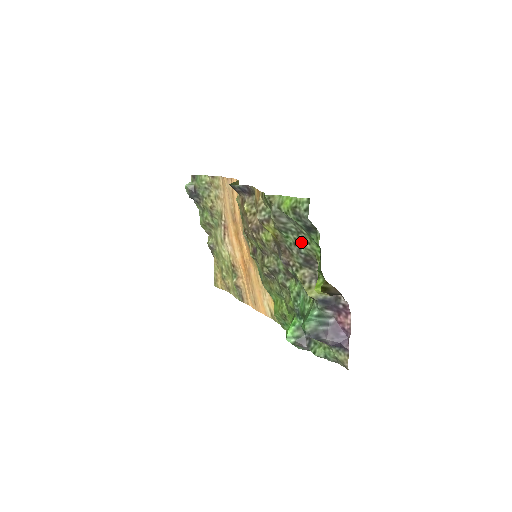
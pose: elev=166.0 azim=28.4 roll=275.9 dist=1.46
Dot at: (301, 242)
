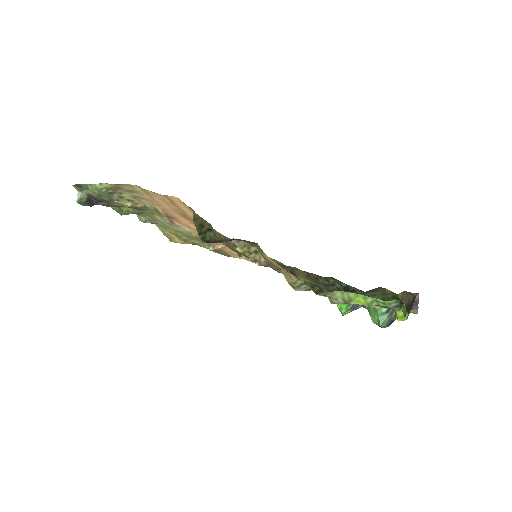
Dot at: occluded
